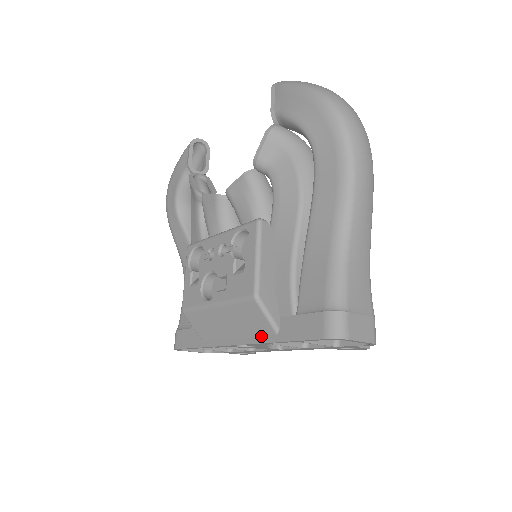
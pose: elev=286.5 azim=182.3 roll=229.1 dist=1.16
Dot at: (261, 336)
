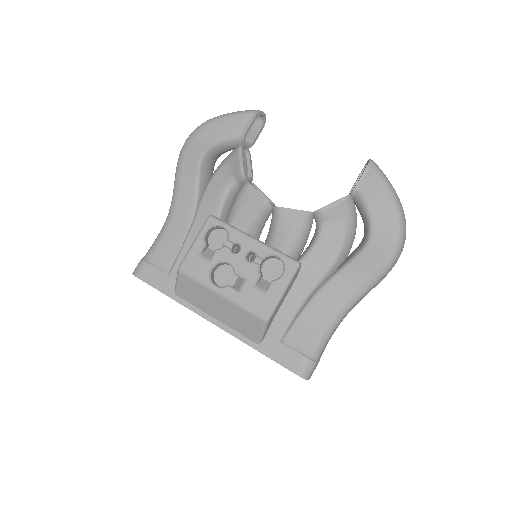
Dot at: (242, 335)
